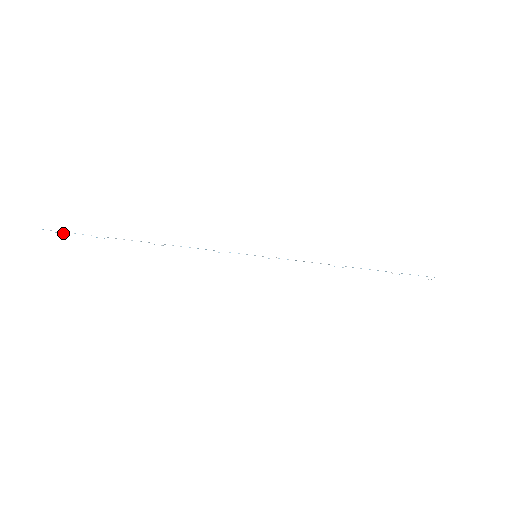
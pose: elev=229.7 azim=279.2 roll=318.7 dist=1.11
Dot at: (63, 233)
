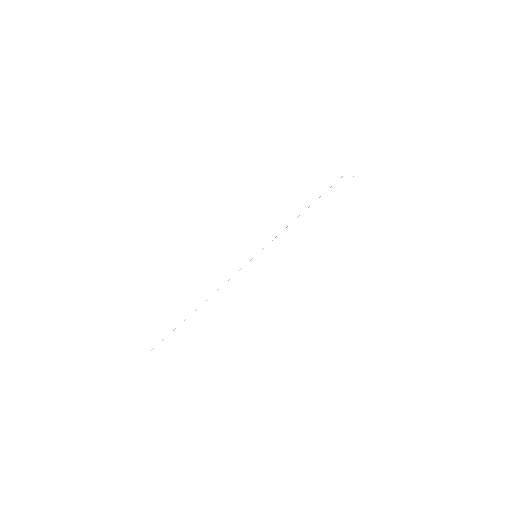
Dot at: occluded
